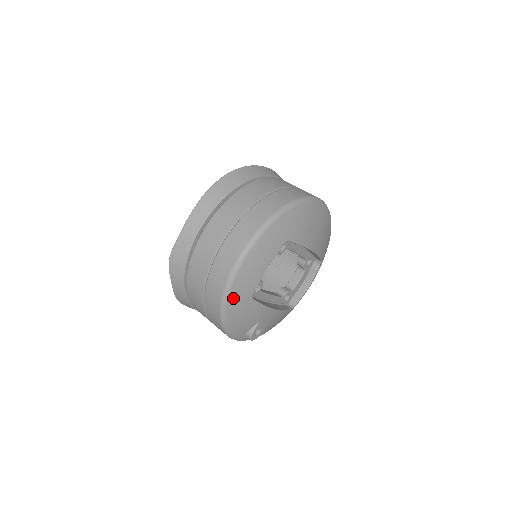
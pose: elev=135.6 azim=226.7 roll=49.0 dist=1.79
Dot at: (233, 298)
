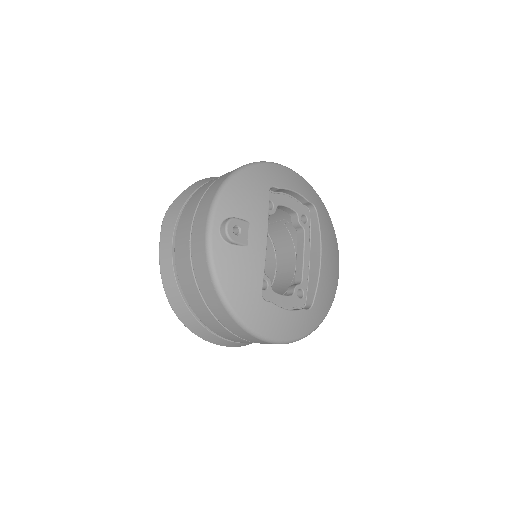
Dot at: (260, 169)
